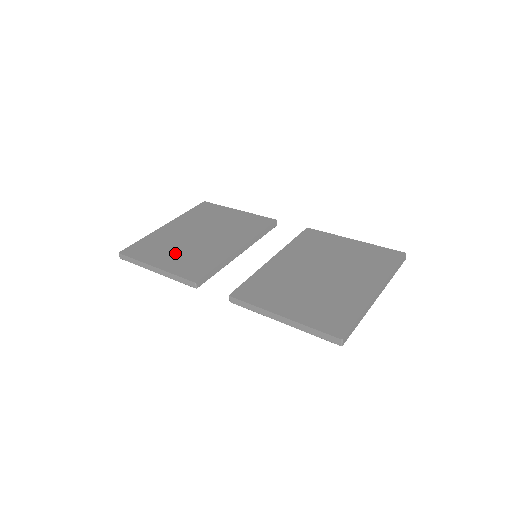
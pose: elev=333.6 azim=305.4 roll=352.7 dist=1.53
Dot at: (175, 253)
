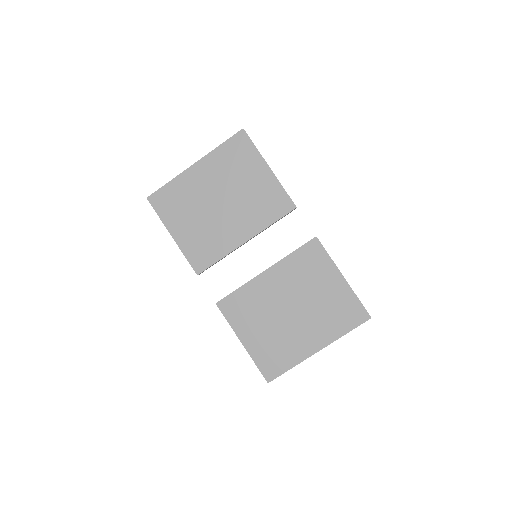
Dot at: (192, 223)
